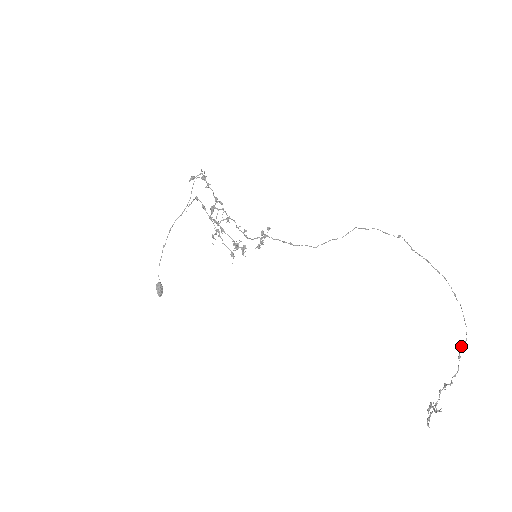
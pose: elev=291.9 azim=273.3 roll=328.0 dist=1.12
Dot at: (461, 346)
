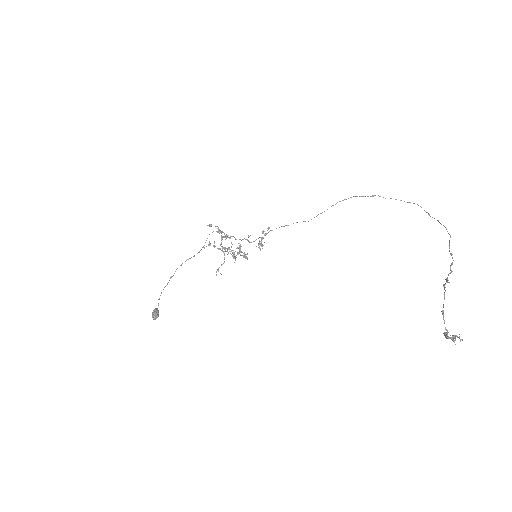
Dot at: (449, 246)
